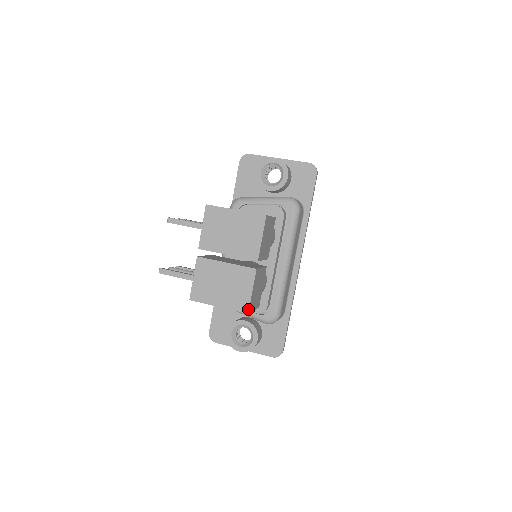
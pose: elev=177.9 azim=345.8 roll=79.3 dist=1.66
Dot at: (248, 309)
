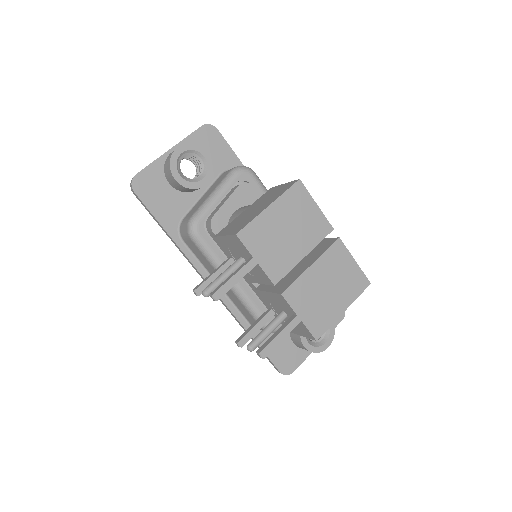
Dot at: (367, 280)
